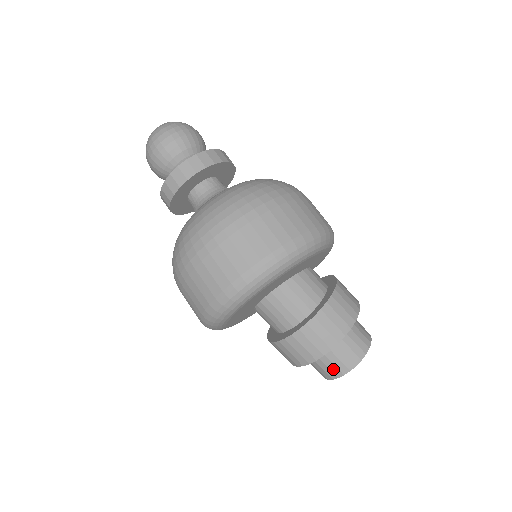
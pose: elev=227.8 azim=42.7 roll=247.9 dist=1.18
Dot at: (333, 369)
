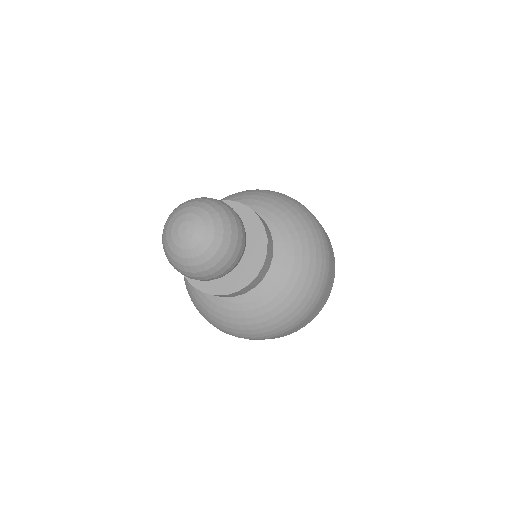
Dot at: occluded
